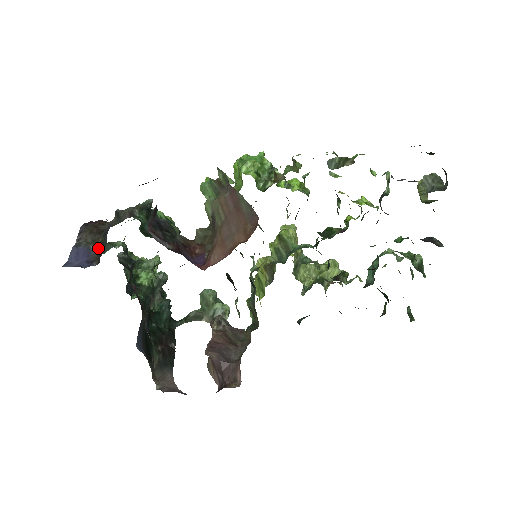
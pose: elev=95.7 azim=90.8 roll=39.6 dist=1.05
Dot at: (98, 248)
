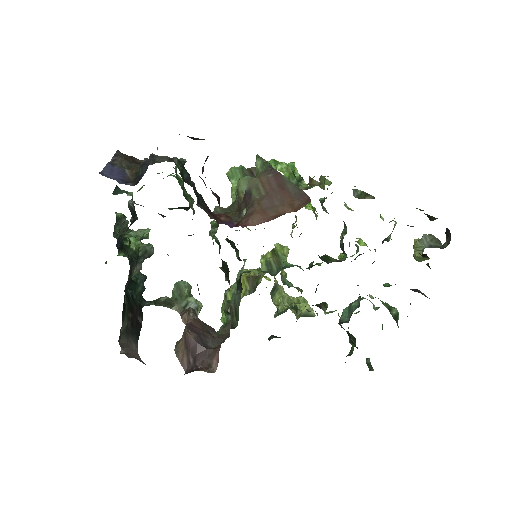
Dot at: occluded
